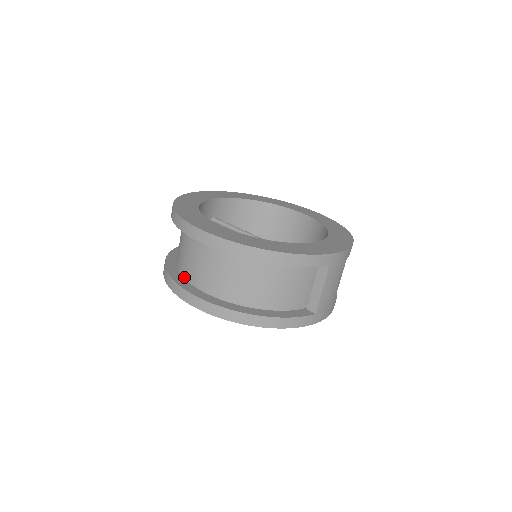
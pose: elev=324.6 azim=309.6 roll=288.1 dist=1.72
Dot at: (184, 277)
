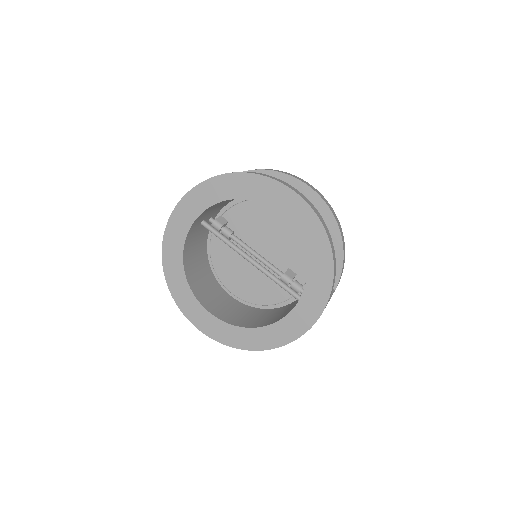
Dot at: occluded
